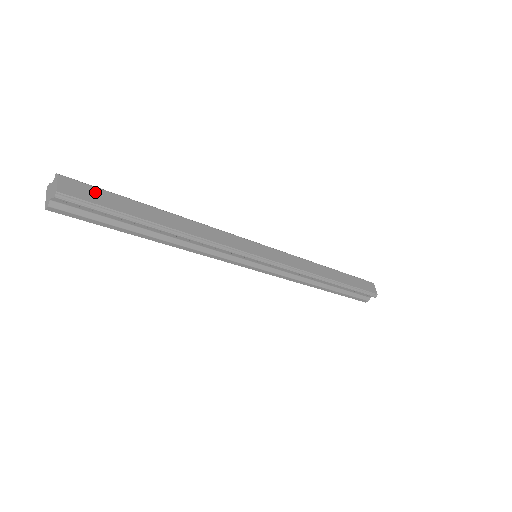
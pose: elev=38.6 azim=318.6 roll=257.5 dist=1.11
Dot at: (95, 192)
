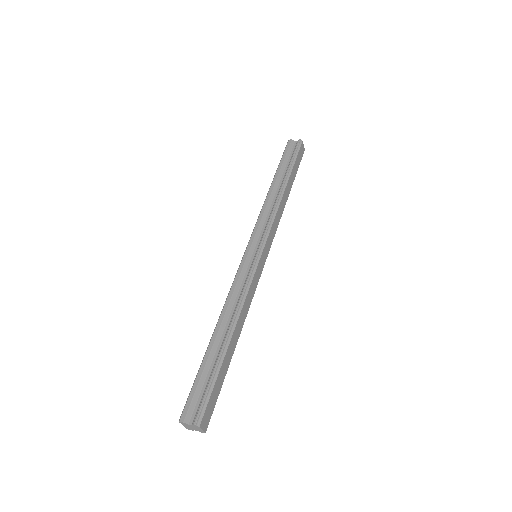
Dot at: (212, 399)
